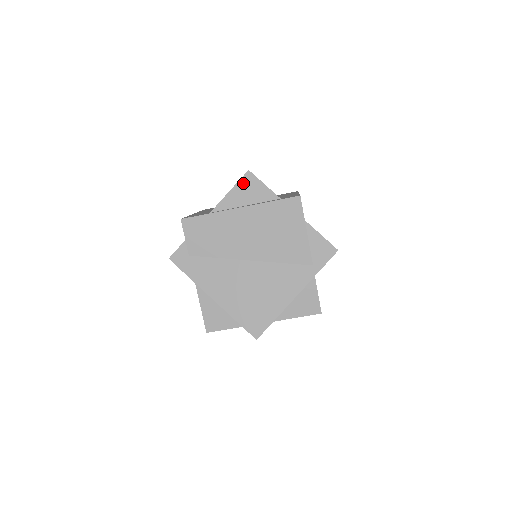
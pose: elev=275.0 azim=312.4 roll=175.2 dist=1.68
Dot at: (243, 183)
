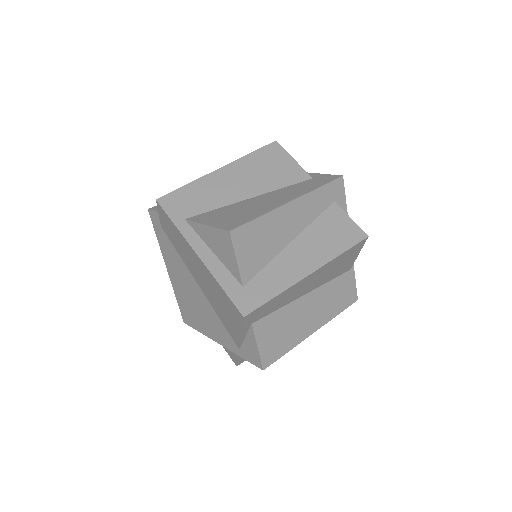
Dot at: (219, 234)
